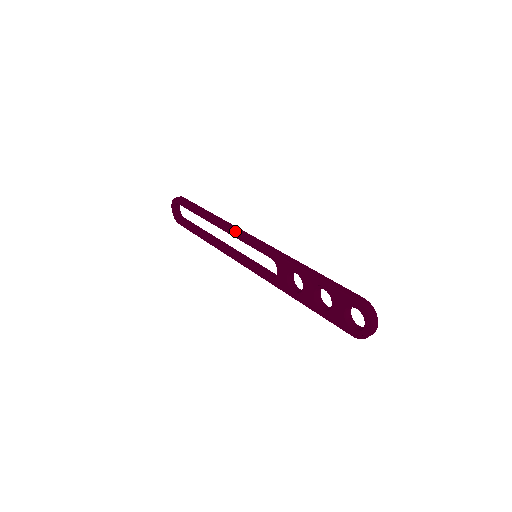
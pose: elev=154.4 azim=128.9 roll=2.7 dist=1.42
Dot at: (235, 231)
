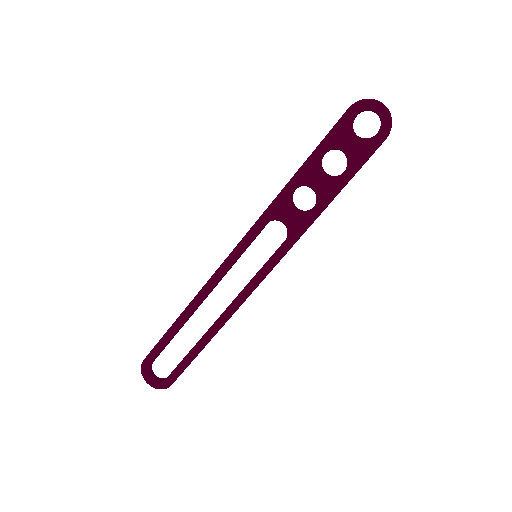
Dot at: (217, 269)
